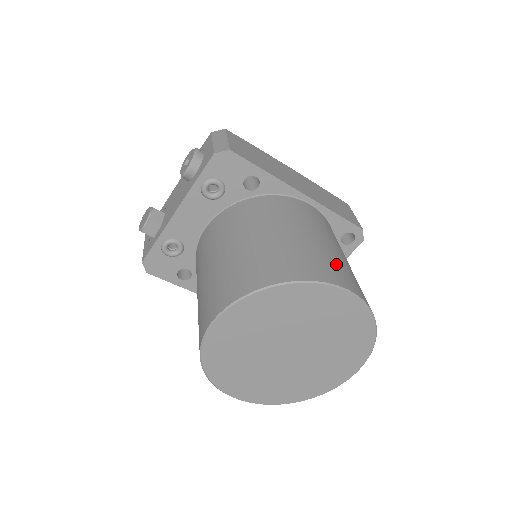
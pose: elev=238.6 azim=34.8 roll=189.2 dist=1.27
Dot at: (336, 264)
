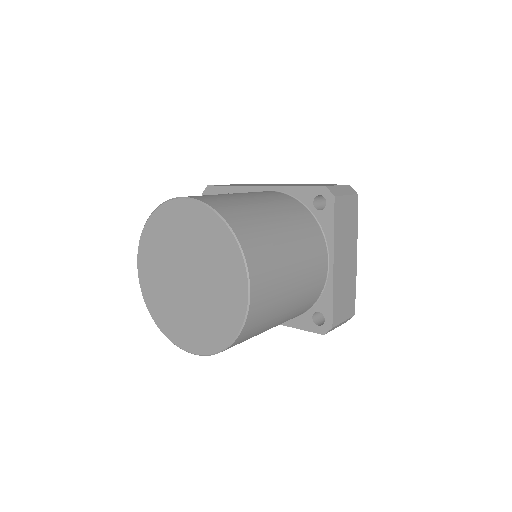
Dot at: (208, 195)
